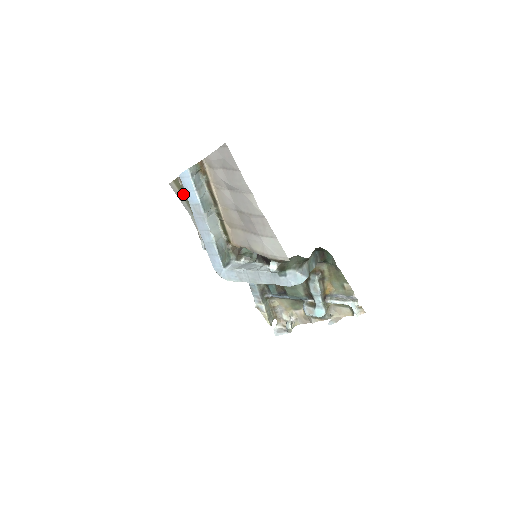
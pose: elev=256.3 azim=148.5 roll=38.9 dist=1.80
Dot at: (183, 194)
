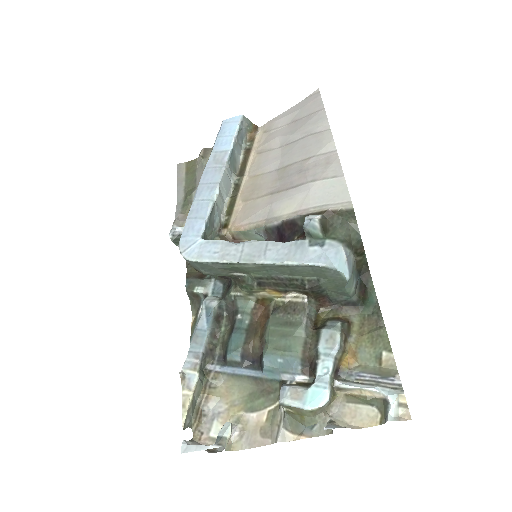
Dot at: (188, 177)
